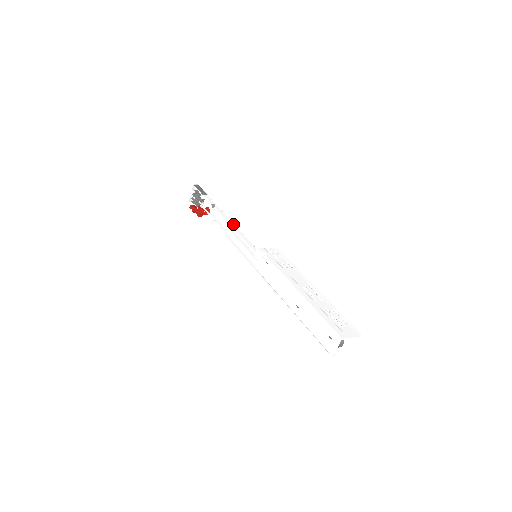
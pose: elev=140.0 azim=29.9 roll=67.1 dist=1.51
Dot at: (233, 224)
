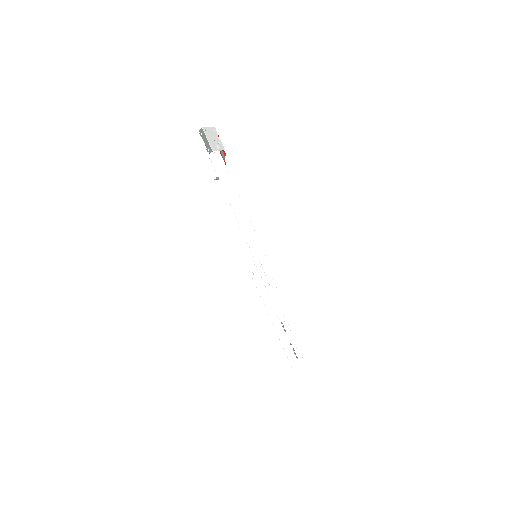
Dot at: (236, 209)
